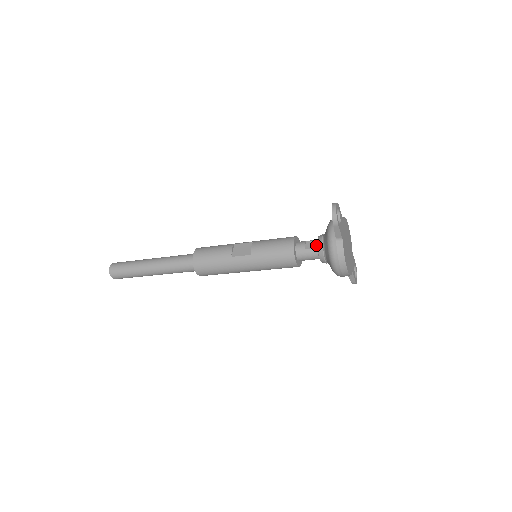
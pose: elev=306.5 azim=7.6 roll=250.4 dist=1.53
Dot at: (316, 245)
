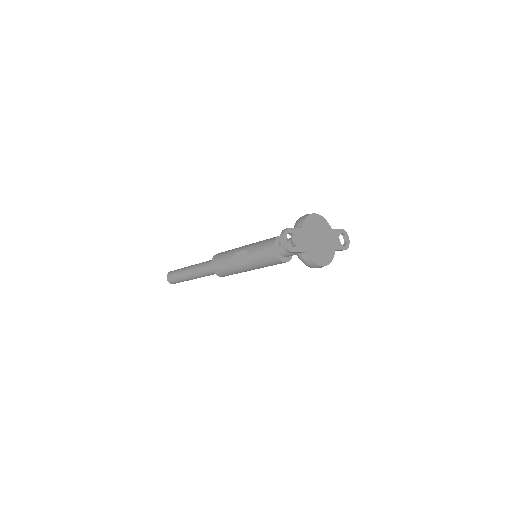
Dot at: occluded
